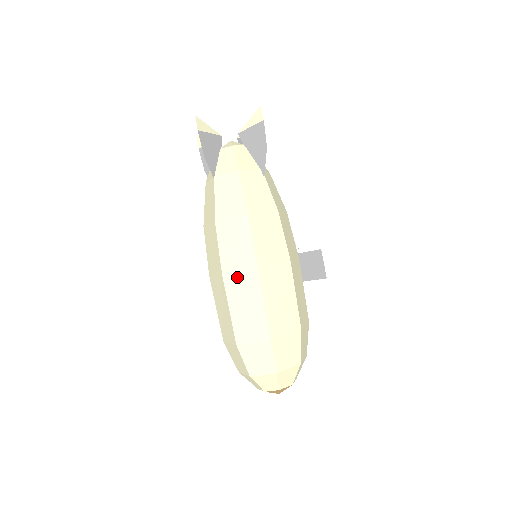
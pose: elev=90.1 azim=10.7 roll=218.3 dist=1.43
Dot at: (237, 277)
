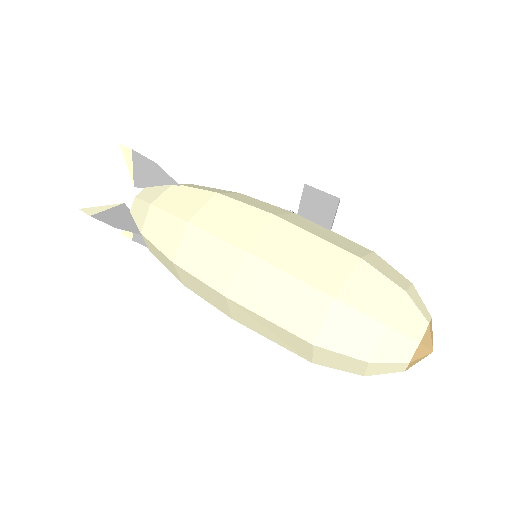
Dot at: (239, 282)
